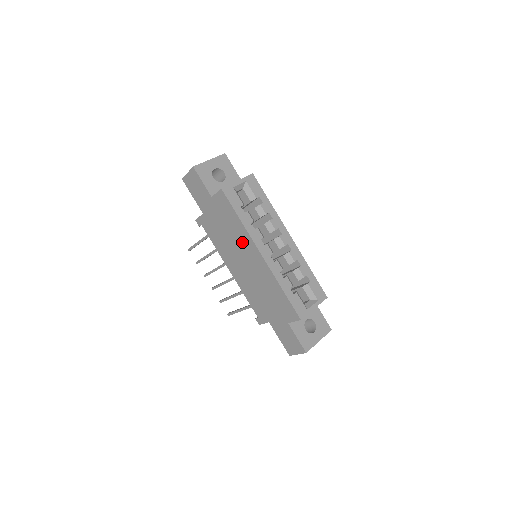
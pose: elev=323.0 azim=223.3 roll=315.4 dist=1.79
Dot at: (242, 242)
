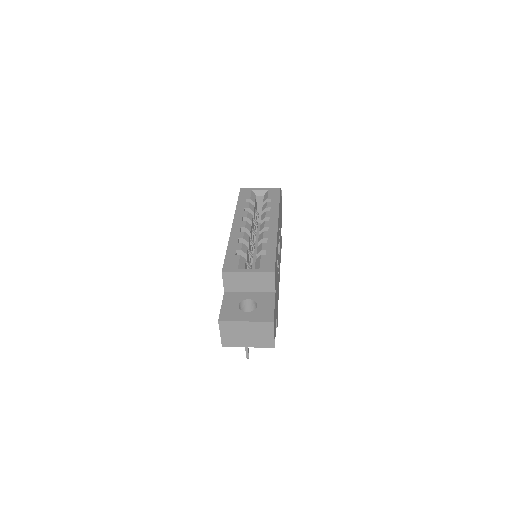
Dot at: occluded
